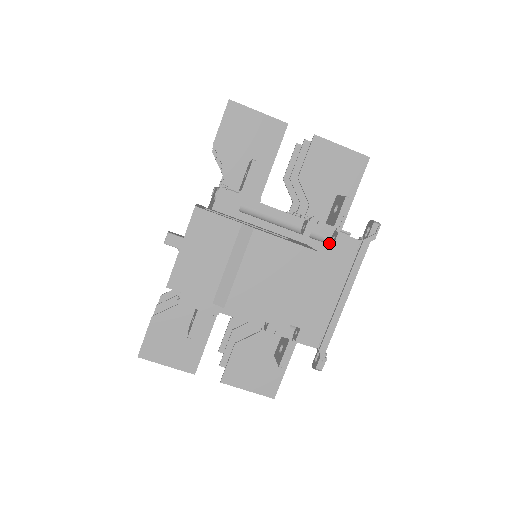
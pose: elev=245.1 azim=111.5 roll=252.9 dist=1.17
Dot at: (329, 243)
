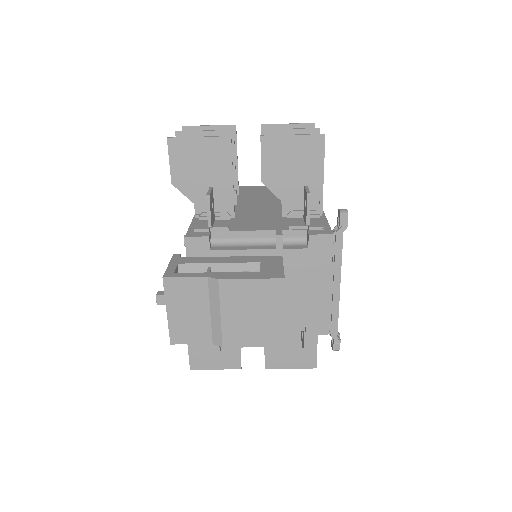
Dot at: (306, 243)
